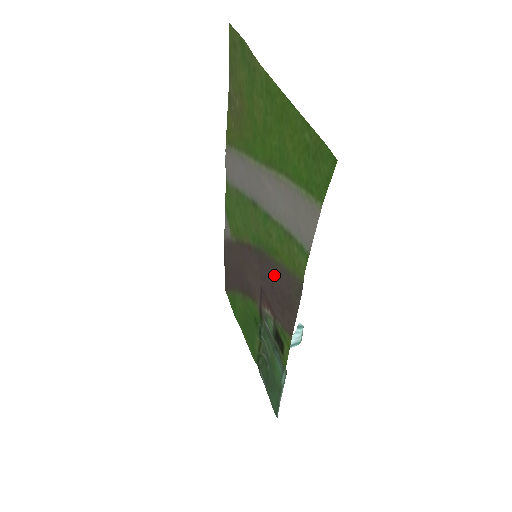
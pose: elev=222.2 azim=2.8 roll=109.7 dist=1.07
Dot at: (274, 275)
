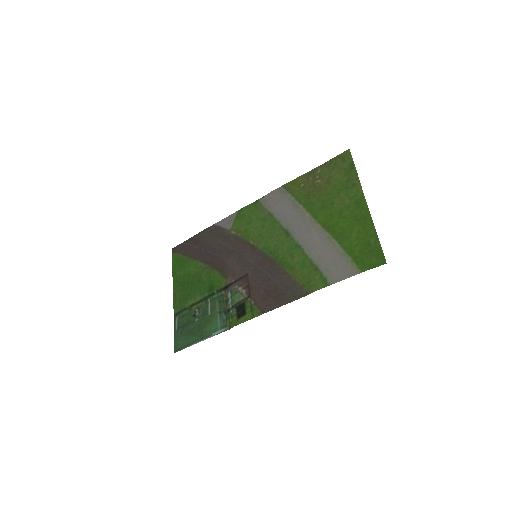
Dot at: (276, 276)
